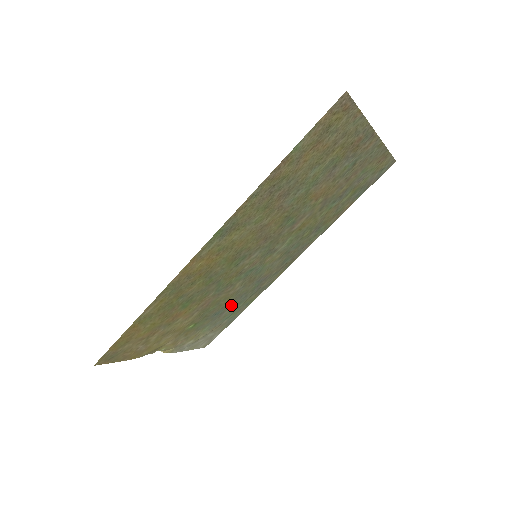
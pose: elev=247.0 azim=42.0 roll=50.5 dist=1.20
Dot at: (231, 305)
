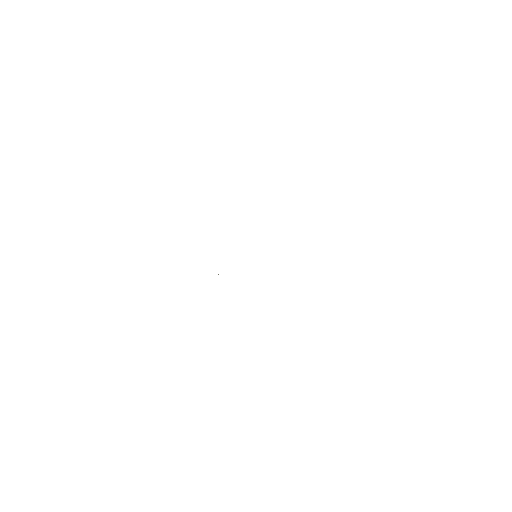
Dot at: occluded
